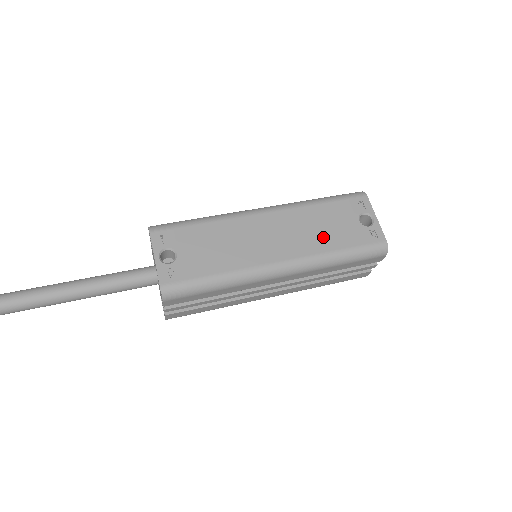
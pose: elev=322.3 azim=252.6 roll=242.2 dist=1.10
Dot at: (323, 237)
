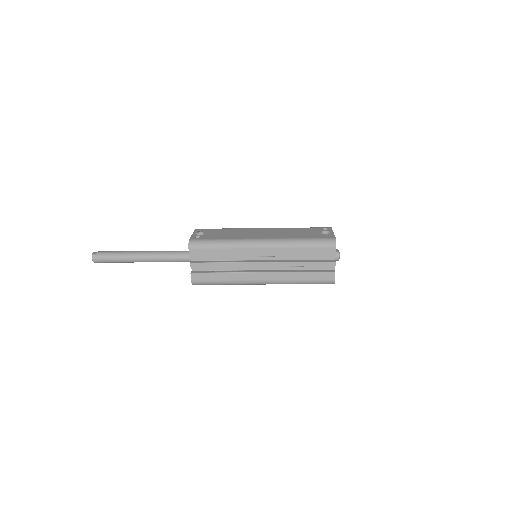
Dot at: (294, 235)
